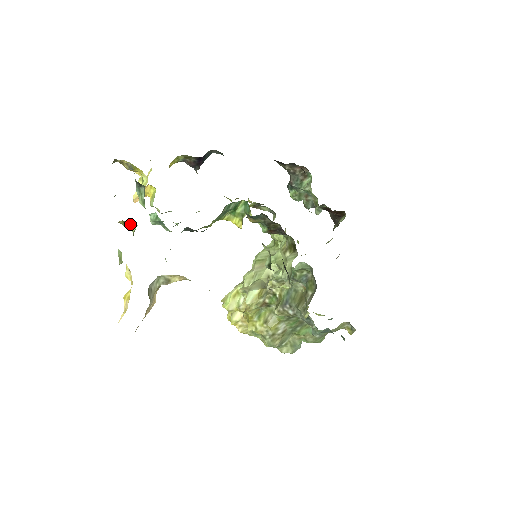
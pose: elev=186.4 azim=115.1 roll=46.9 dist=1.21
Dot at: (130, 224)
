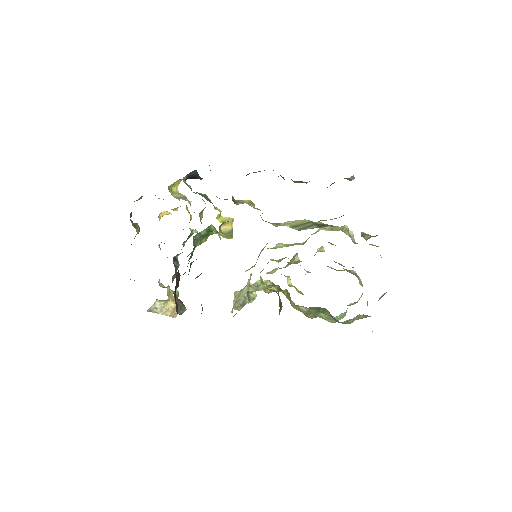
Dot at: occluded
